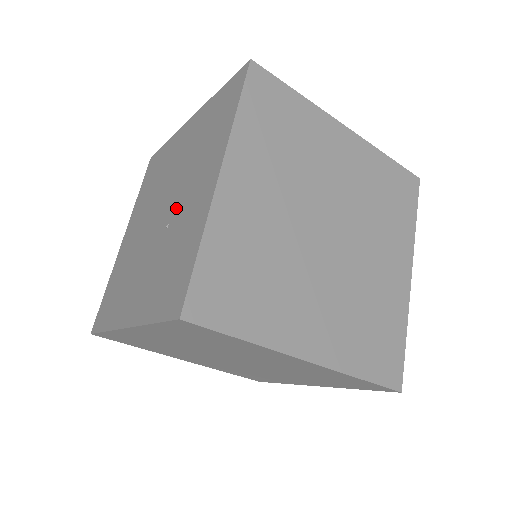
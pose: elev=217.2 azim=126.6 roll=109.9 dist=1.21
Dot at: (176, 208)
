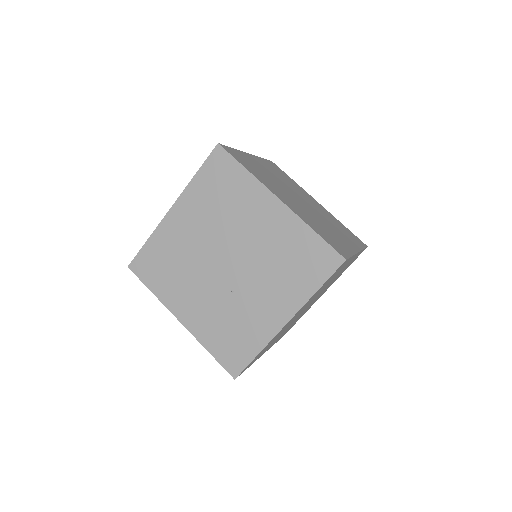
Dot at: (244, 289)
